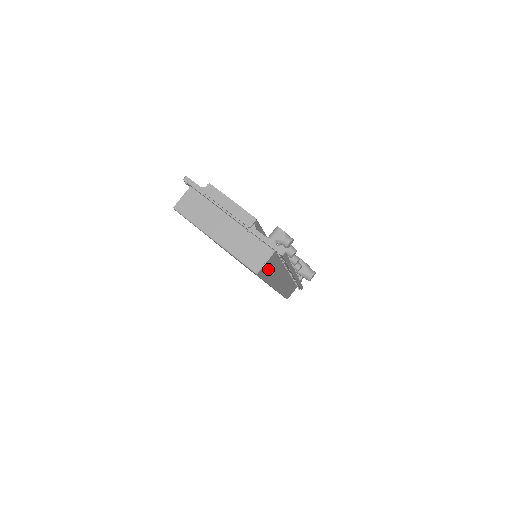
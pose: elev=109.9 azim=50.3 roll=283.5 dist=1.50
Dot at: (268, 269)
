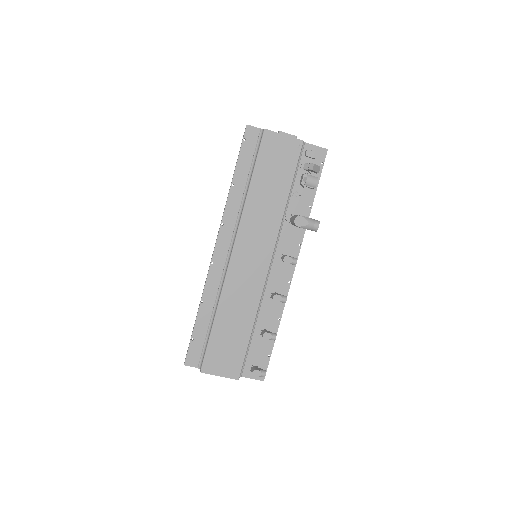
Dot at: occluded
